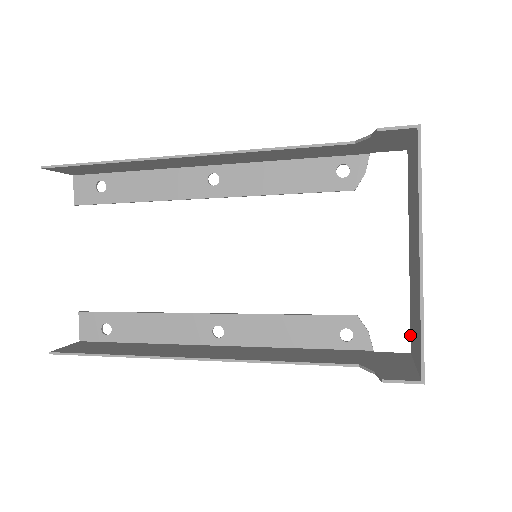
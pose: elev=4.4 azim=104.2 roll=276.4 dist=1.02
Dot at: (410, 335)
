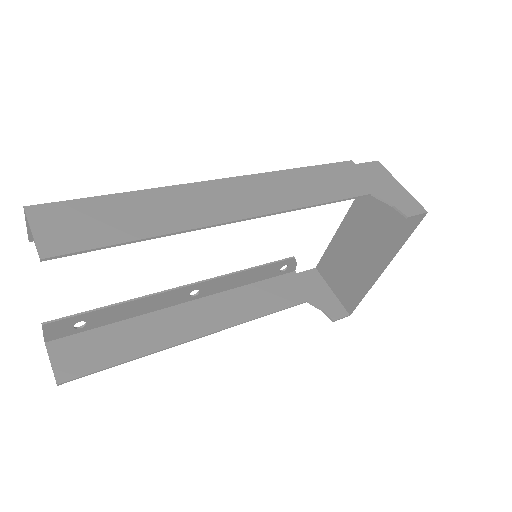
Dot at: (320, 260)
